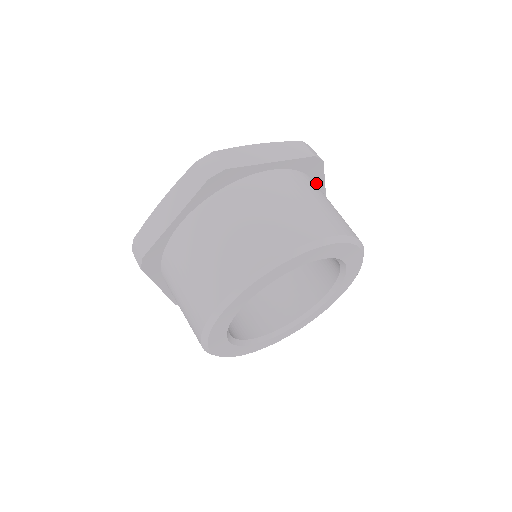
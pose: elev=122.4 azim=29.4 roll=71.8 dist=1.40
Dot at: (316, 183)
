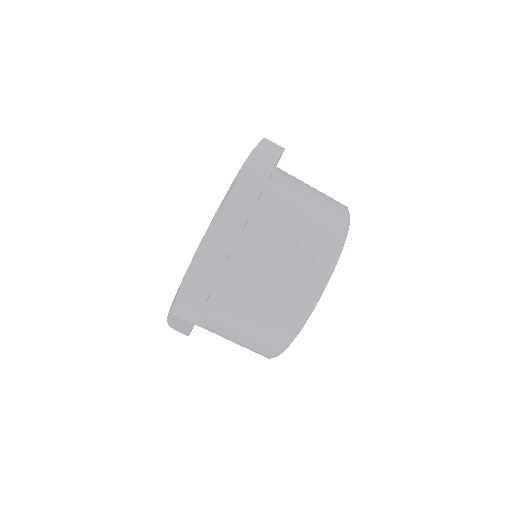
Dot at: (263, 190)
